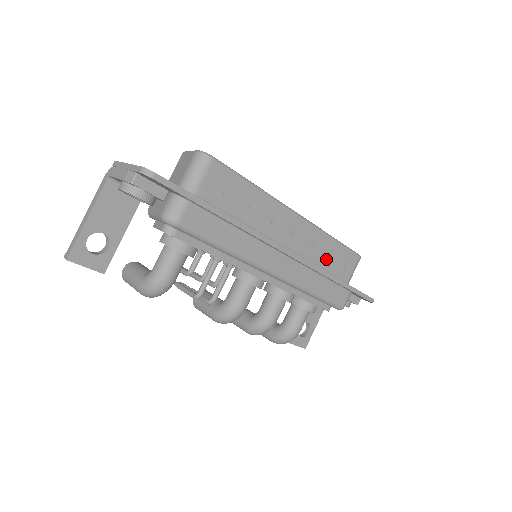
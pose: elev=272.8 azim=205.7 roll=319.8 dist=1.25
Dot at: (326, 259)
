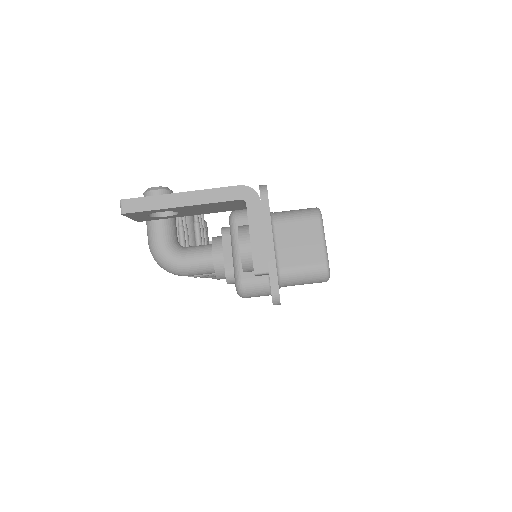
Dot at: occluded
